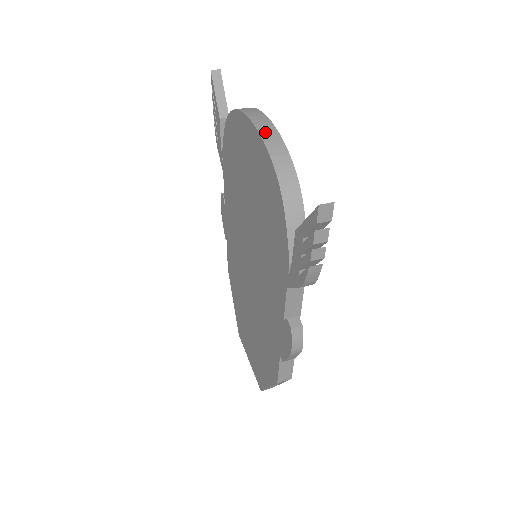
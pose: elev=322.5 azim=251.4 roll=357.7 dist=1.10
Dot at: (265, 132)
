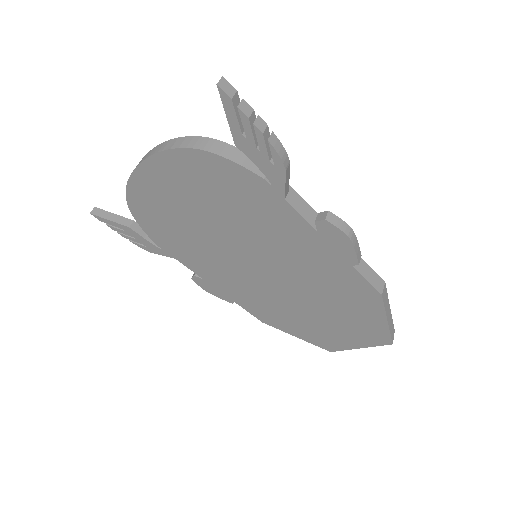
Dot at: (152, 153)
